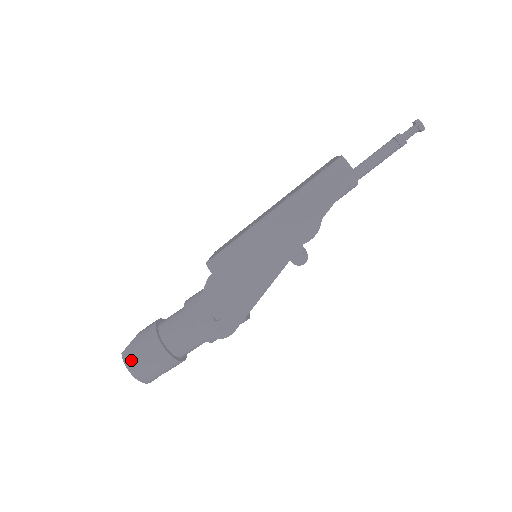
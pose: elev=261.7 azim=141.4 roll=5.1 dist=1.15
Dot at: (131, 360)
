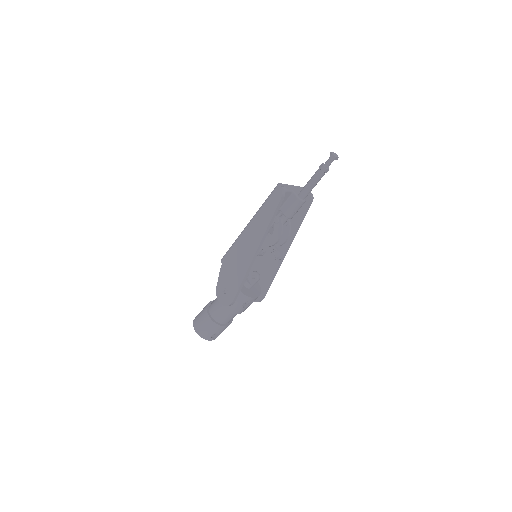
Dot at: (195, 322)
